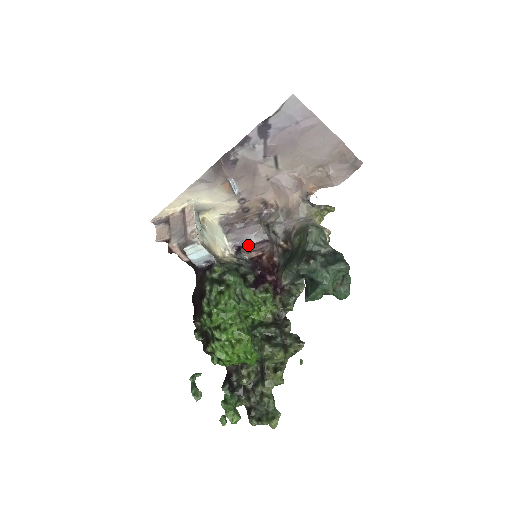
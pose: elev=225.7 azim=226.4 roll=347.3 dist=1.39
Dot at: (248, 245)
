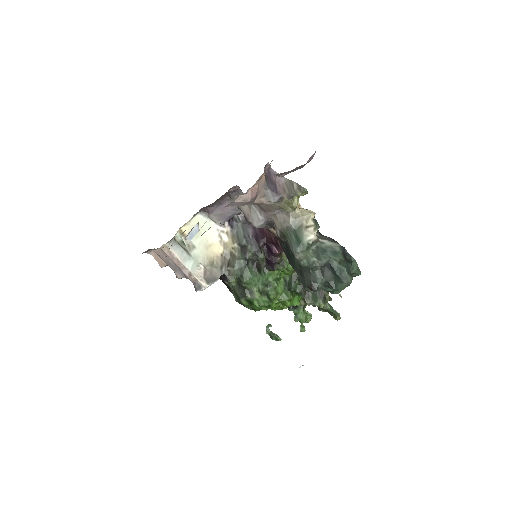
Dot at: (235, 214)
